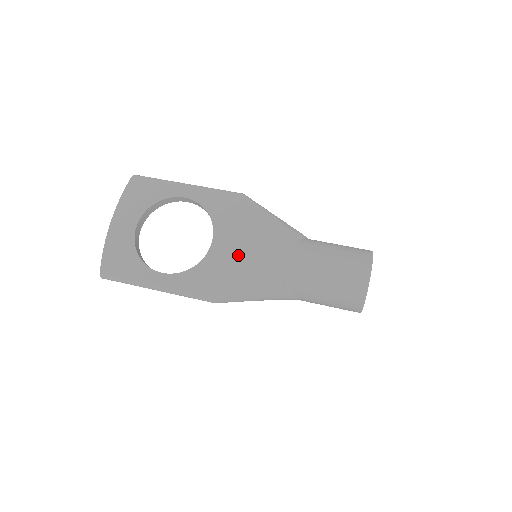
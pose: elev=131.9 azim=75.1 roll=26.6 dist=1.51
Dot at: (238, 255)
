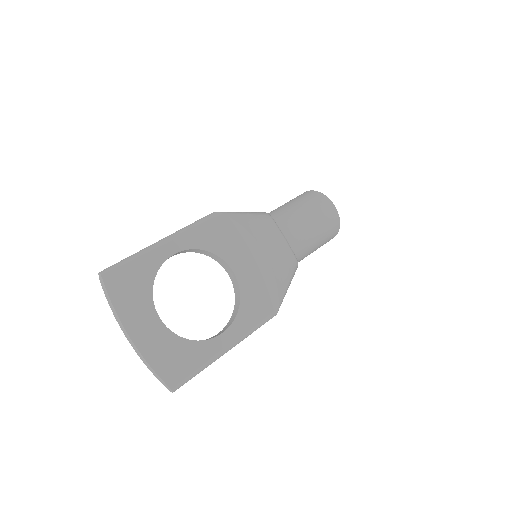
Dot at: (260, 264)
